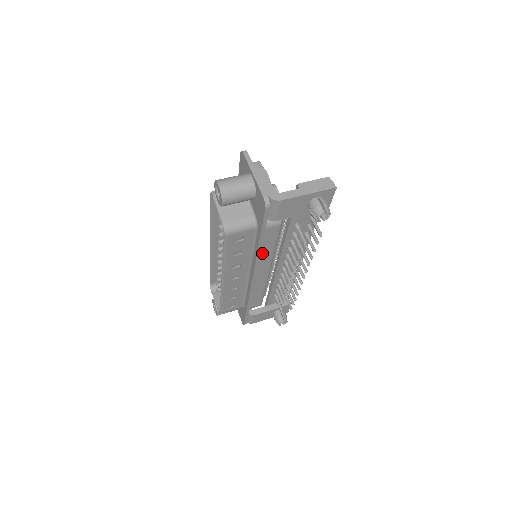
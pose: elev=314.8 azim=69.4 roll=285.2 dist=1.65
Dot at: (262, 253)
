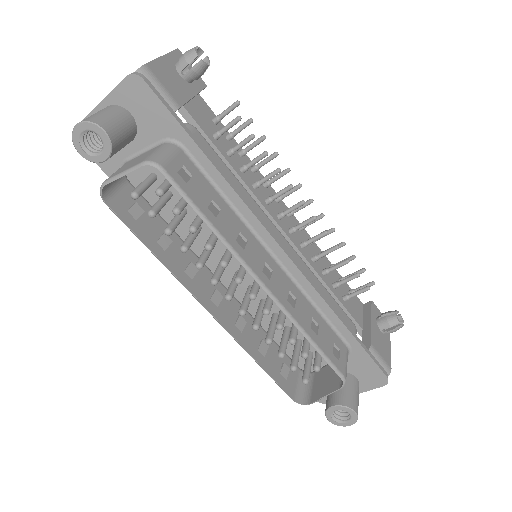
Dot at: occluded
